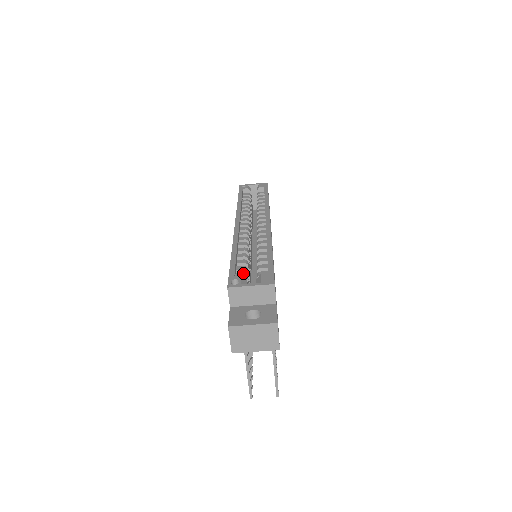
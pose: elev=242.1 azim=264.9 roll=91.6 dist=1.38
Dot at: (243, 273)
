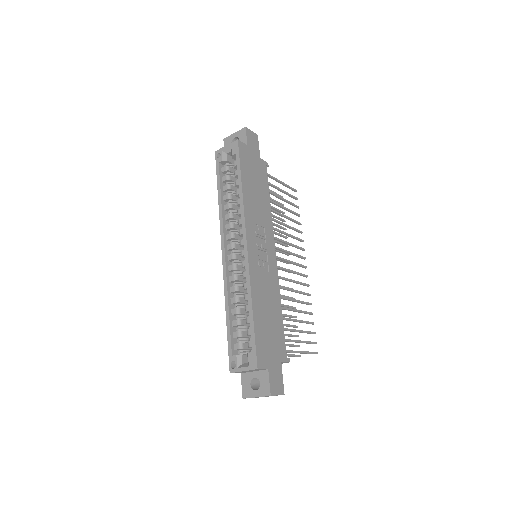
Dot at: (238, 344)
